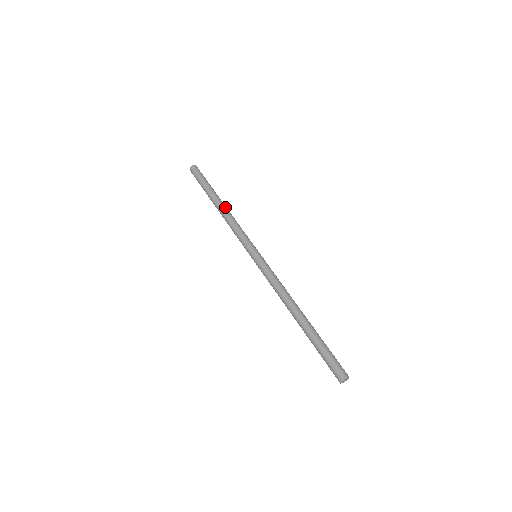
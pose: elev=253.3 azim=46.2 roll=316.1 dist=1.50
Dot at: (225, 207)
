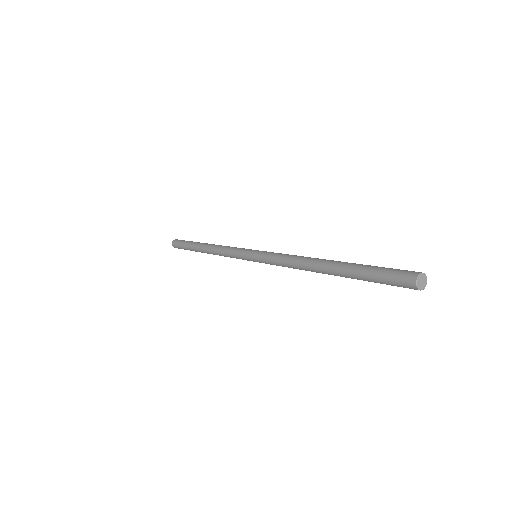
Dot at: (208, 246)
